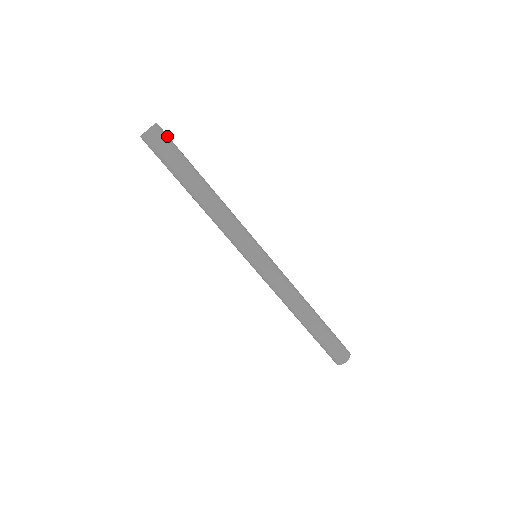
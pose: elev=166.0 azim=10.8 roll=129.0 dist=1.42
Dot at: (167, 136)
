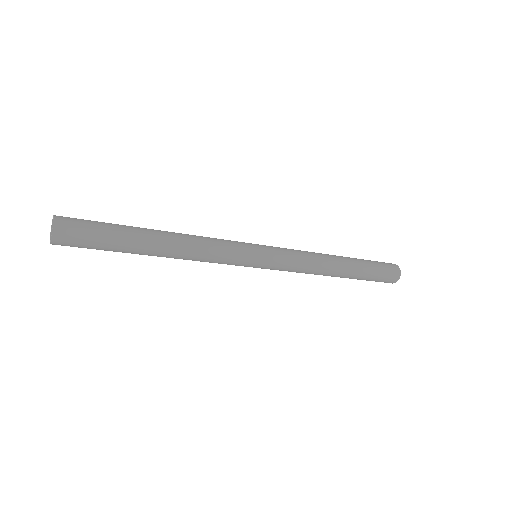
Dot at: (76, 229)
